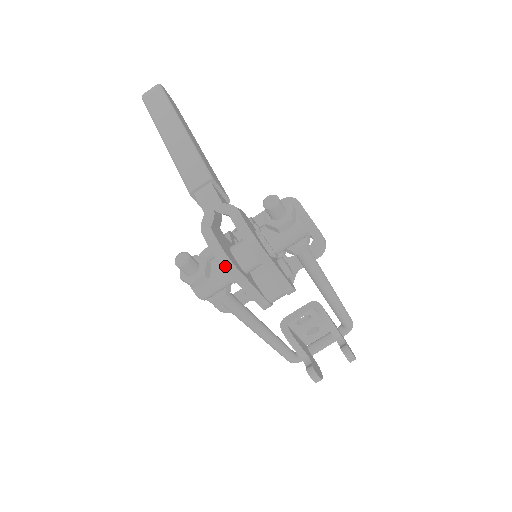
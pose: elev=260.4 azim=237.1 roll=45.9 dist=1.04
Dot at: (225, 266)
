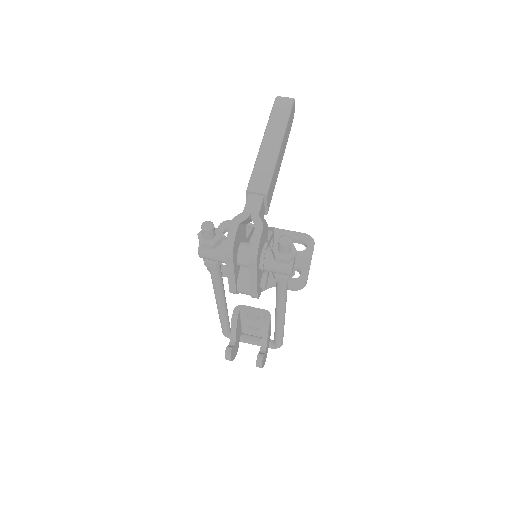
Dot at: (227, 252)
